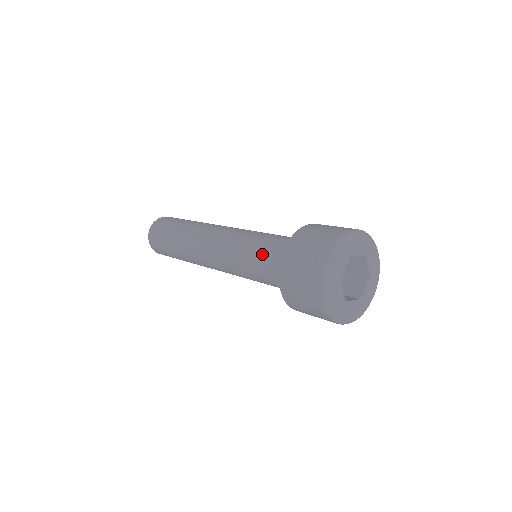
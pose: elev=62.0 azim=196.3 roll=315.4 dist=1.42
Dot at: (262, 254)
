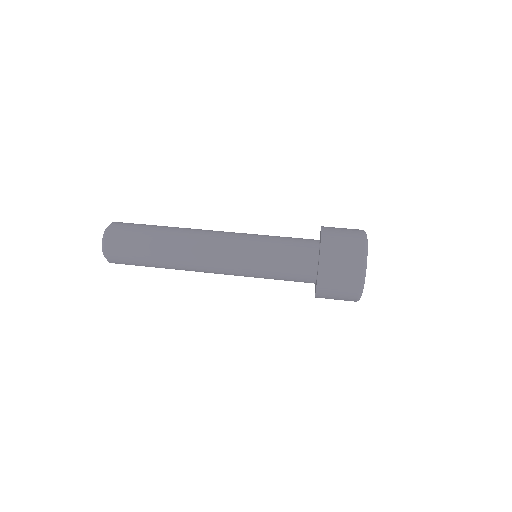
Dot at: (284, 254)
